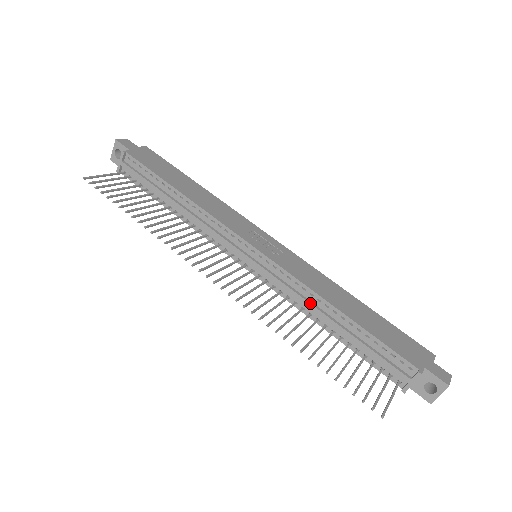
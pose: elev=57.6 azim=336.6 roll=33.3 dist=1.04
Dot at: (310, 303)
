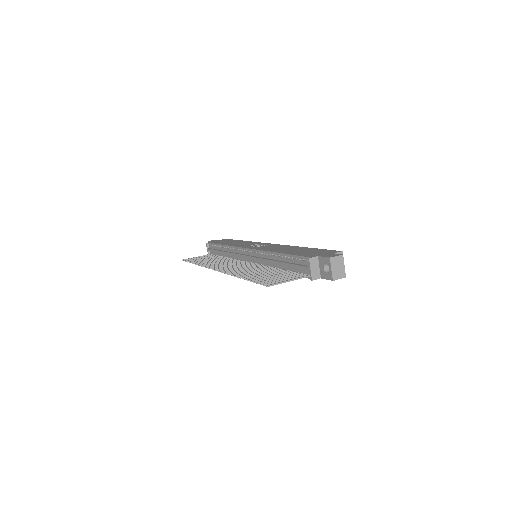
Dot at: (267, 259)
